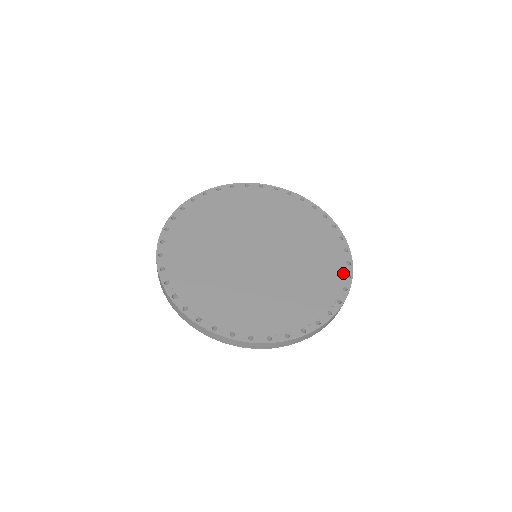
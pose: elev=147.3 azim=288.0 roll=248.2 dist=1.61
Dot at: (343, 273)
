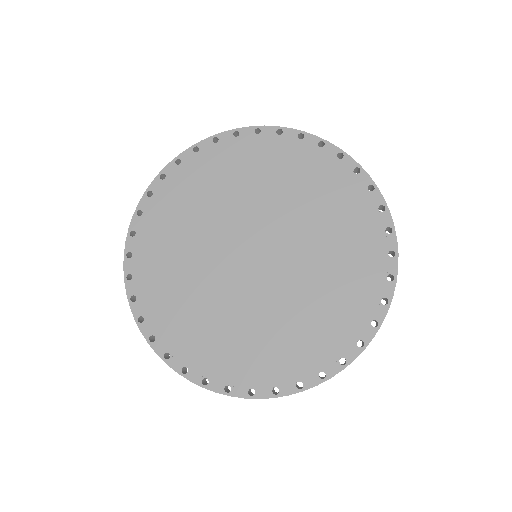
Dot at: (368, 316)
